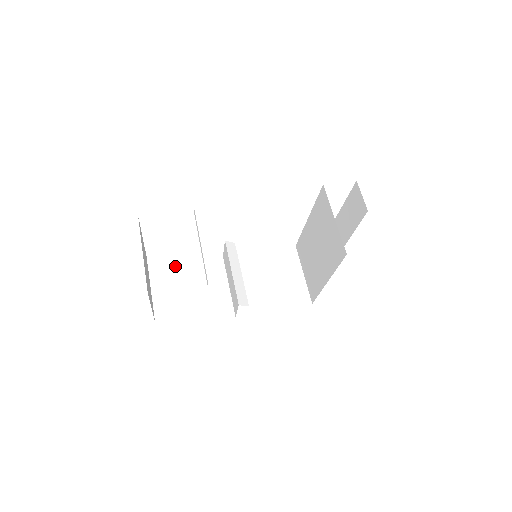
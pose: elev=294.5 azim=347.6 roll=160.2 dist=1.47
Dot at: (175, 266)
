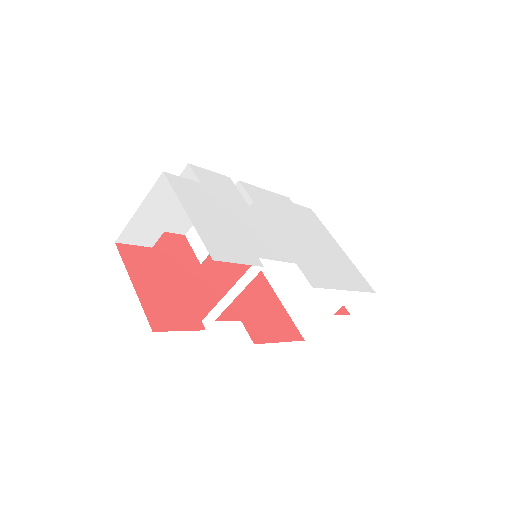
Dot at: occluded
